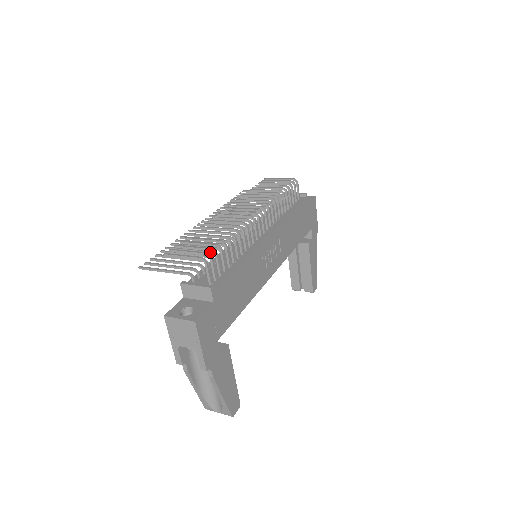
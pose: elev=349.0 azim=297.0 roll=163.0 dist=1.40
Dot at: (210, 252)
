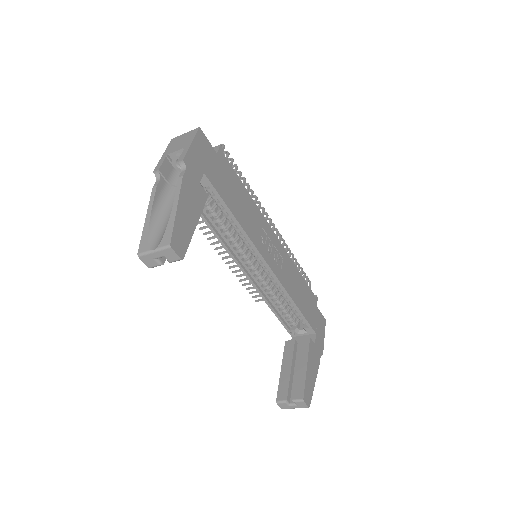
Dot at: occluded
